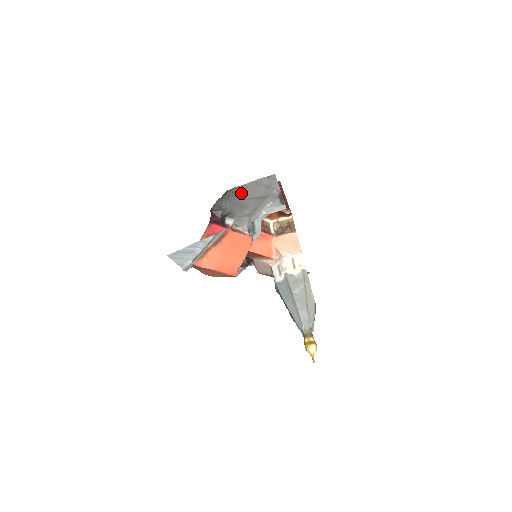
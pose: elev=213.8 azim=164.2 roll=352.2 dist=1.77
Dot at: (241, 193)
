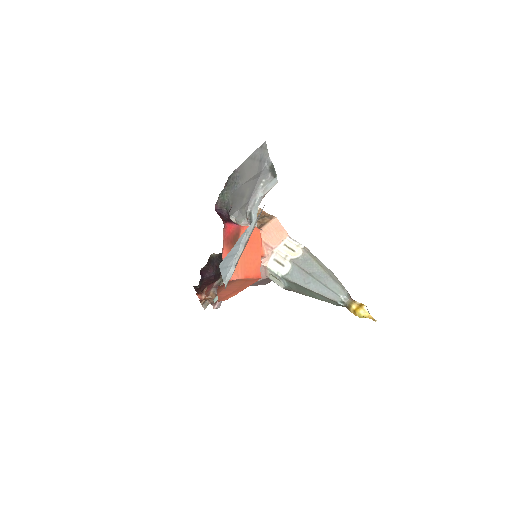
Dot at: (239, 177)
